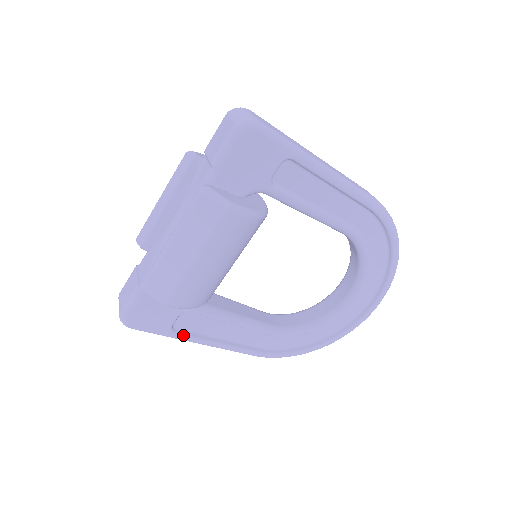
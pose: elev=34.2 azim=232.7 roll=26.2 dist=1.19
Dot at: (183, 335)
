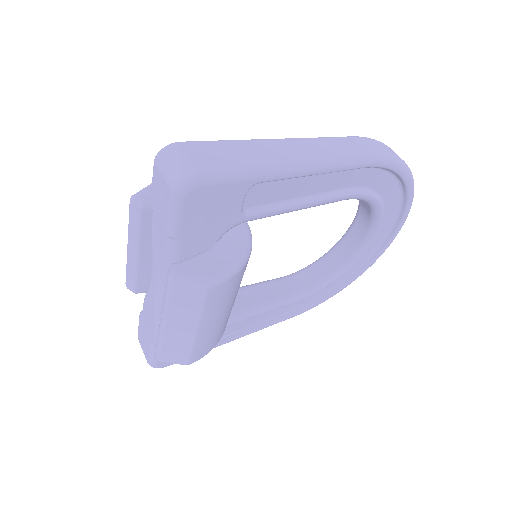
Dot at: occluded
